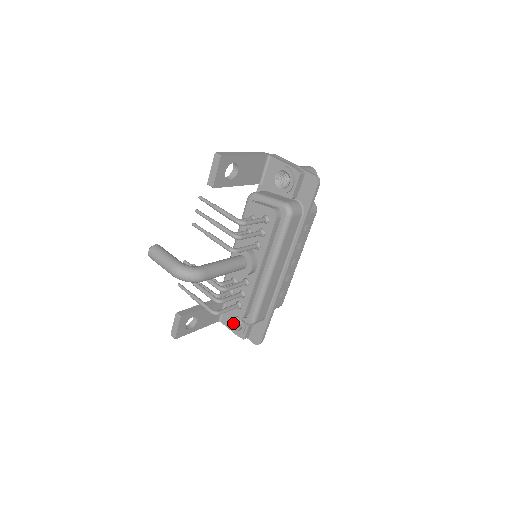
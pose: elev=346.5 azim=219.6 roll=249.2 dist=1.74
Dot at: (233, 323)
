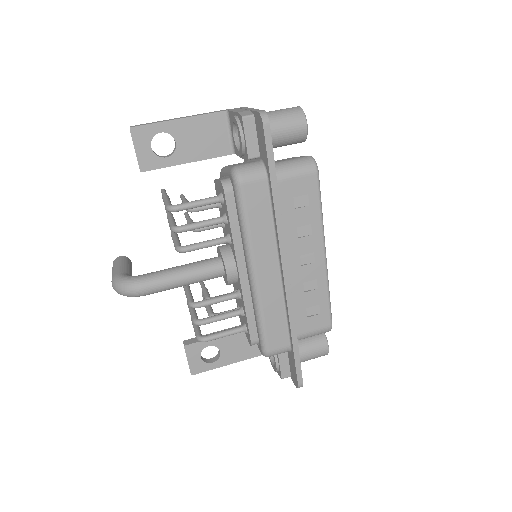
Dot at: occluded
